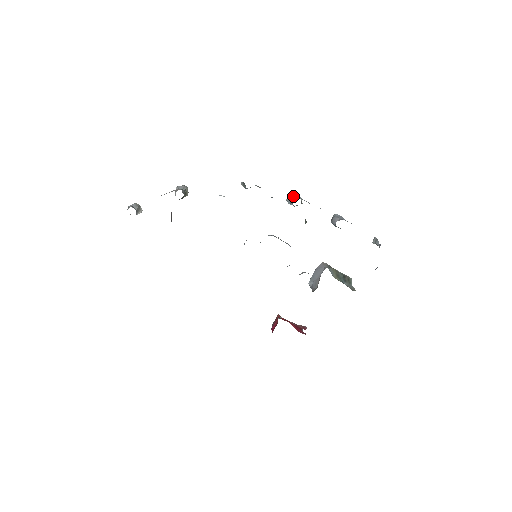
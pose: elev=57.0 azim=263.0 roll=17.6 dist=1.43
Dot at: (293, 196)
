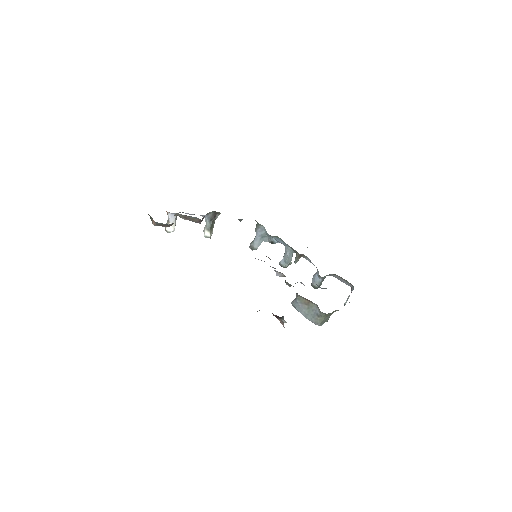
Dot at: occluded
